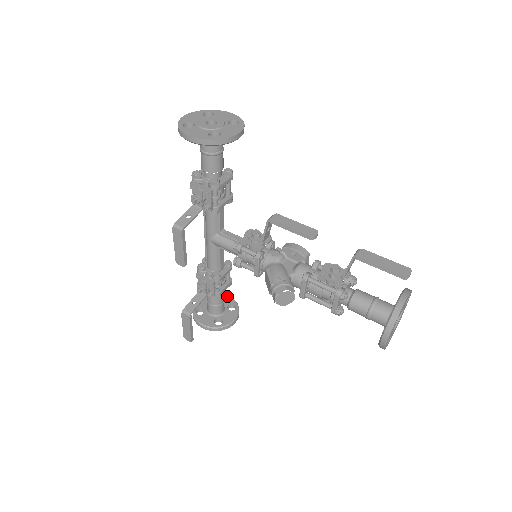
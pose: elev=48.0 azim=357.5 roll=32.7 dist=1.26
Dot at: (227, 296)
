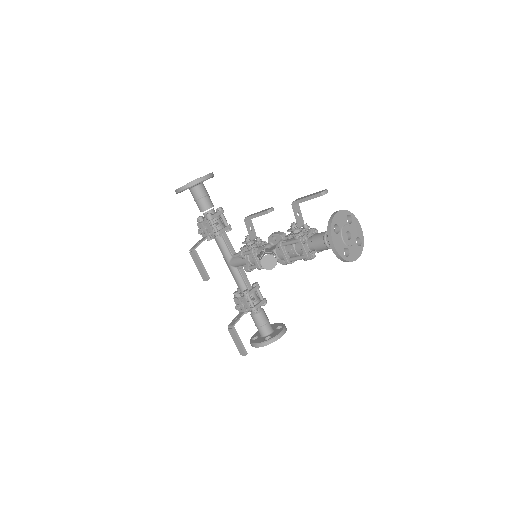
Dot at: (277, 323)
